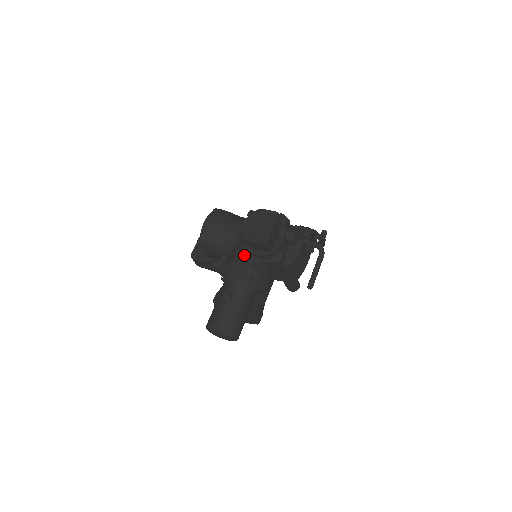
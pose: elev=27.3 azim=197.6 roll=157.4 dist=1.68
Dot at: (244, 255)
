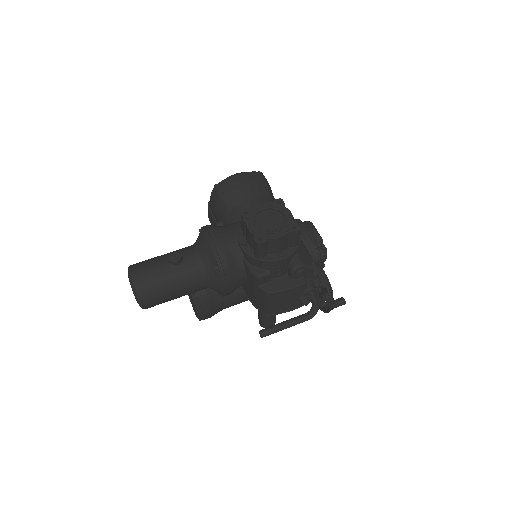
Dot at: (233, 237)
